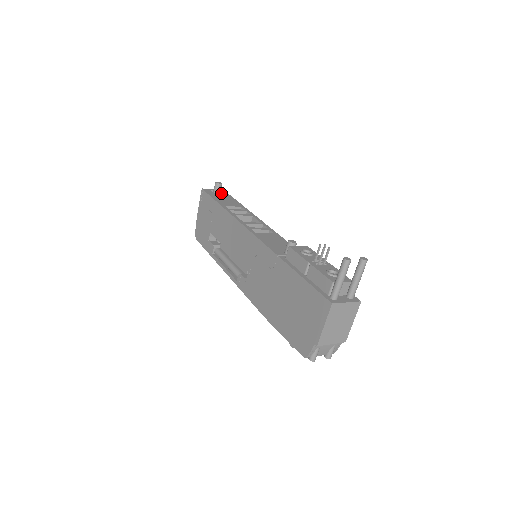
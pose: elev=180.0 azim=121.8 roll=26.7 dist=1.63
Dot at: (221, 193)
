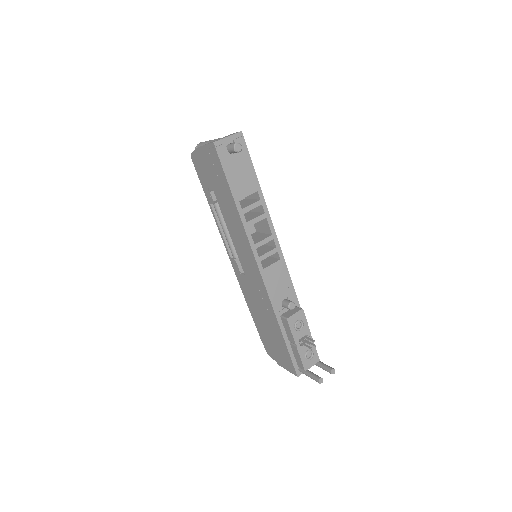
Dot at: occluded
